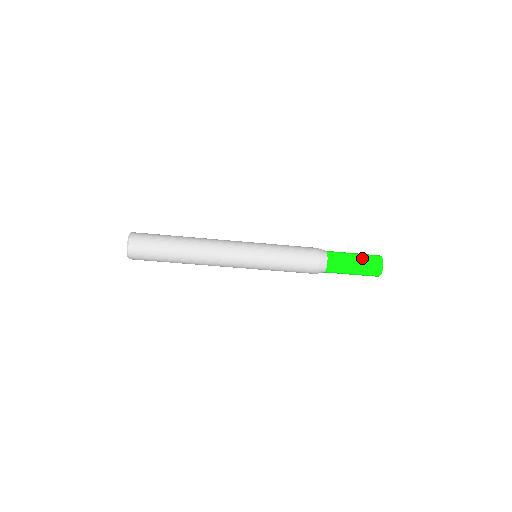
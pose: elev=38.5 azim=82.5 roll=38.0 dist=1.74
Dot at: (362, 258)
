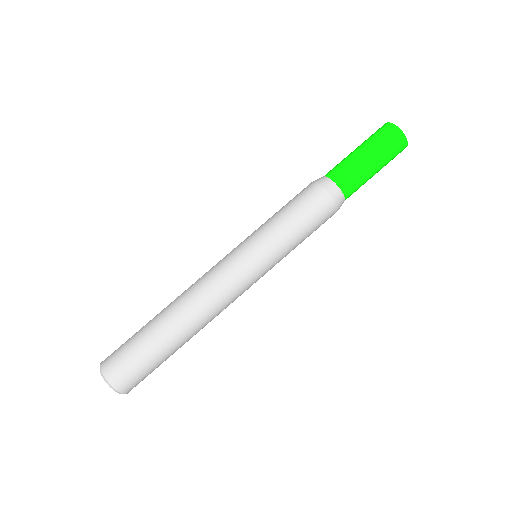
Dot at: (370, 144)
